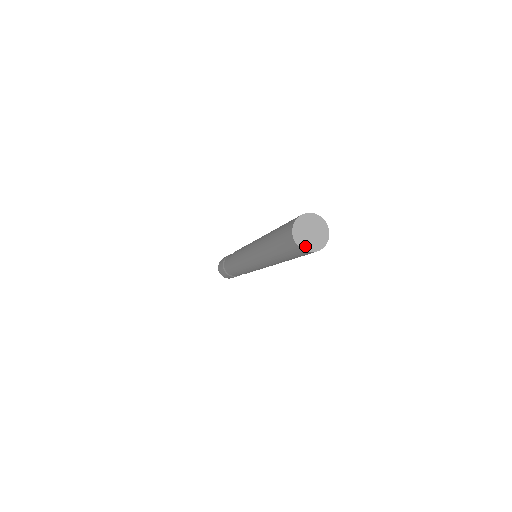
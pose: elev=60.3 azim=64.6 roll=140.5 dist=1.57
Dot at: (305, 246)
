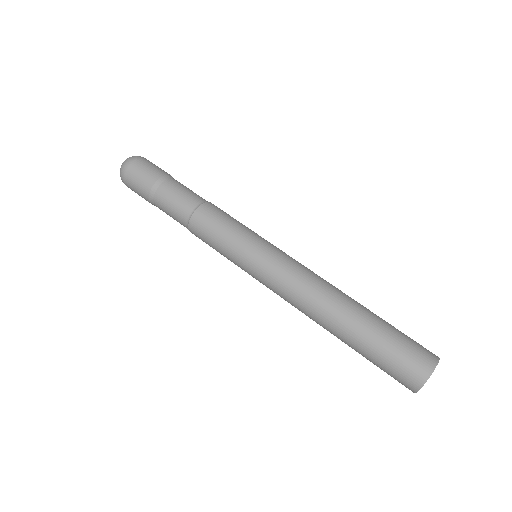
Dot at: occluded
